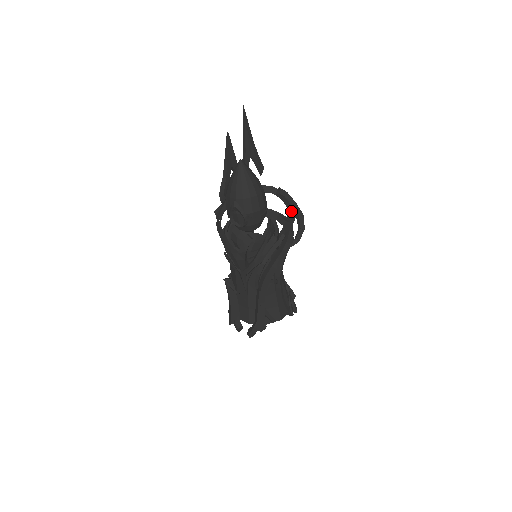
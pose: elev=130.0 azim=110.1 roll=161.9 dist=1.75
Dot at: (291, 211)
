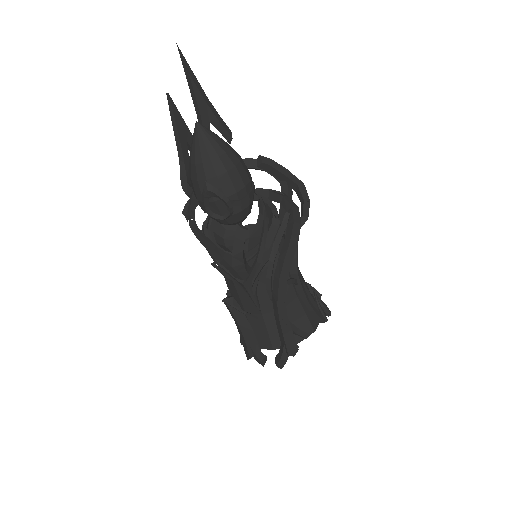
Dot at: (284, 182)
